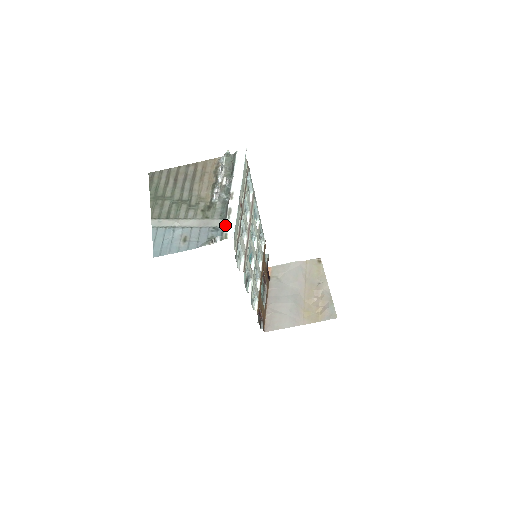
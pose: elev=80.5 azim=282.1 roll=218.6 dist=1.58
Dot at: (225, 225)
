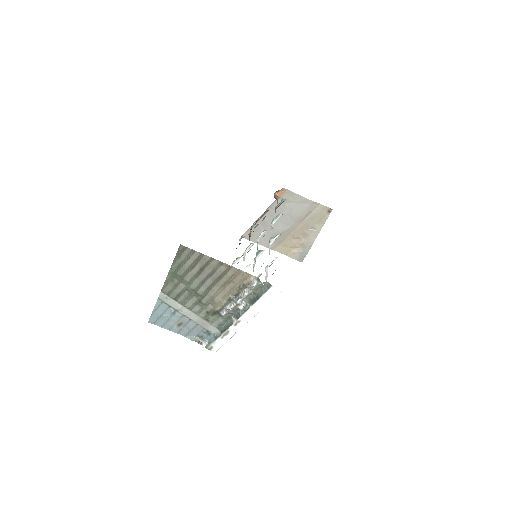
Dot at: (216, 341)
